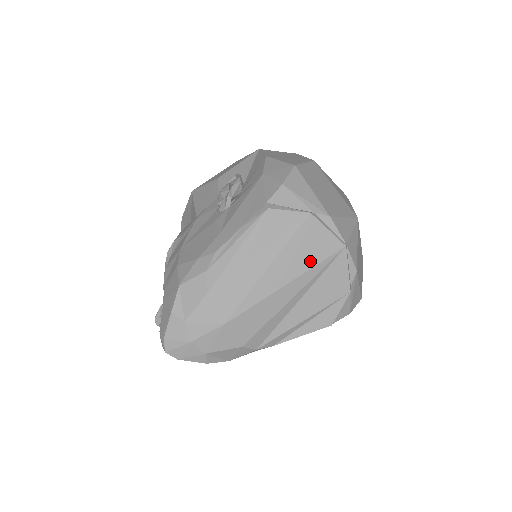
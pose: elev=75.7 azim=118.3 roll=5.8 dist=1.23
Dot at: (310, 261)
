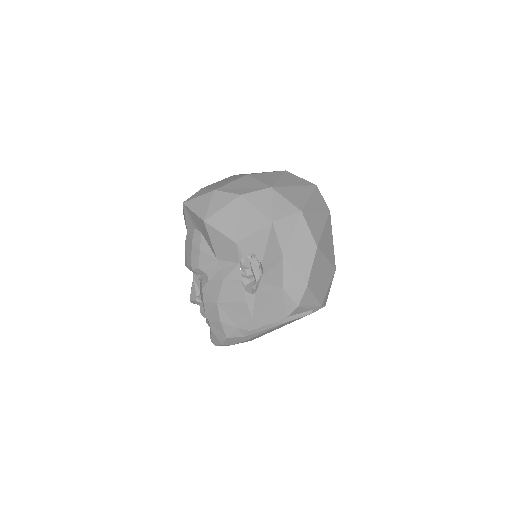
Dot at: occluded
